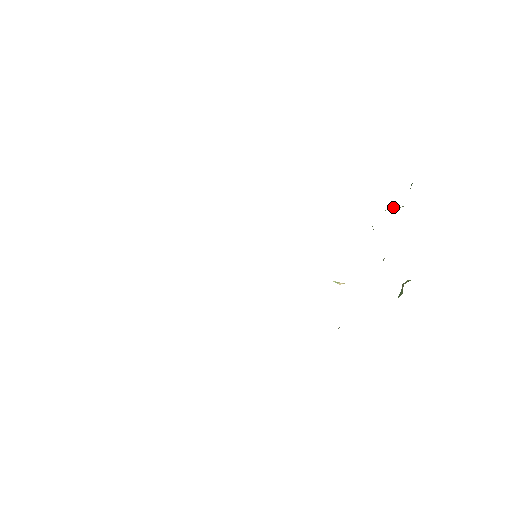
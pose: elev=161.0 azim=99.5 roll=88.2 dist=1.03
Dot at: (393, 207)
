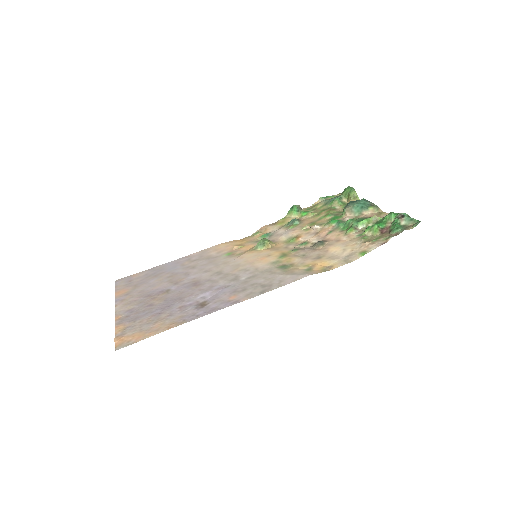
Dot at: (368, 224)
